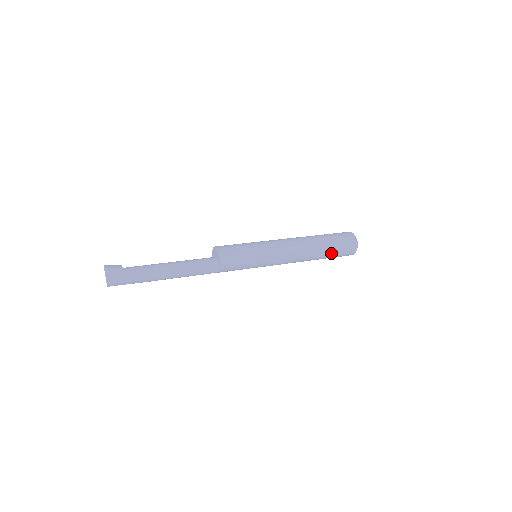
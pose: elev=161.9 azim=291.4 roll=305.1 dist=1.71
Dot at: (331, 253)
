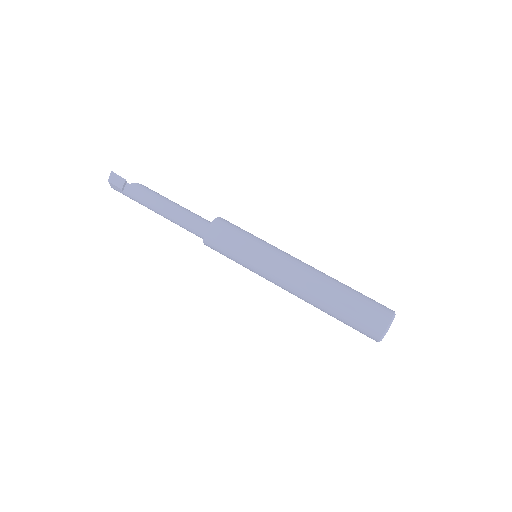
Dot at: occluded
